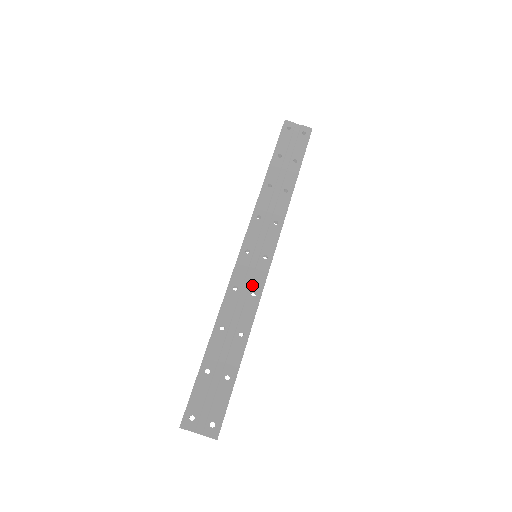
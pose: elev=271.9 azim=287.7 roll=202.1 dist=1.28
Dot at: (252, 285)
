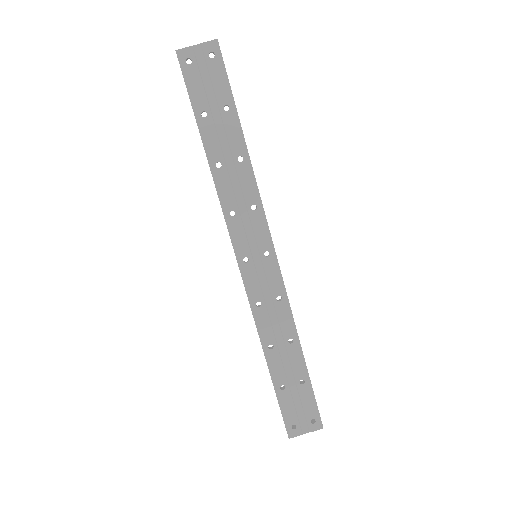
Dot at: (272, 291)
